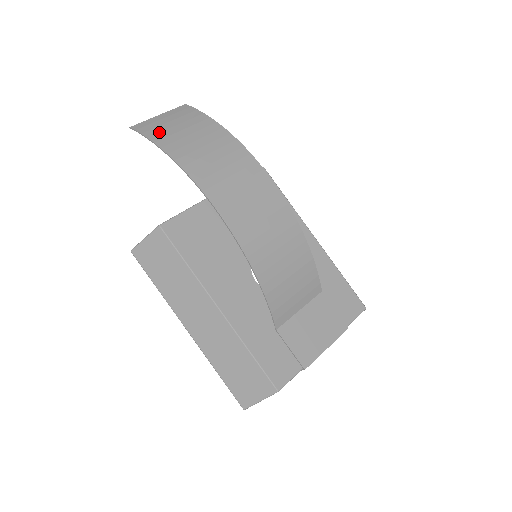
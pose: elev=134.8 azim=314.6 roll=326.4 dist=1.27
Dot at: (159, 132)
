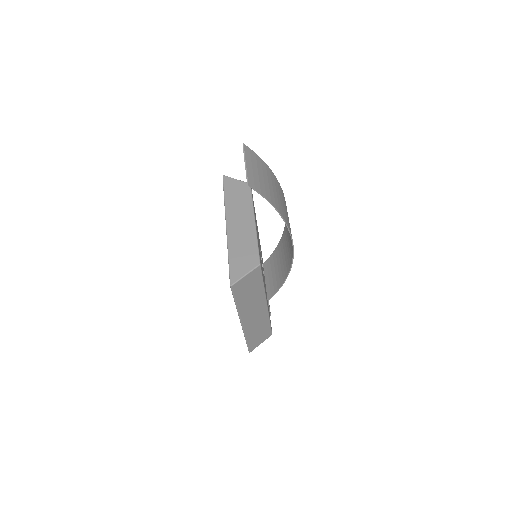
Dot at: (265, 190)
